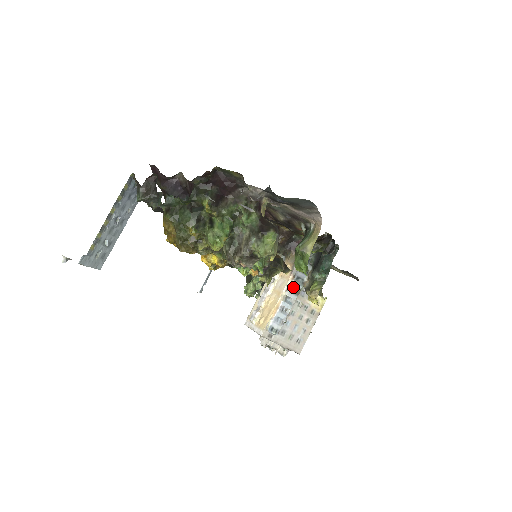
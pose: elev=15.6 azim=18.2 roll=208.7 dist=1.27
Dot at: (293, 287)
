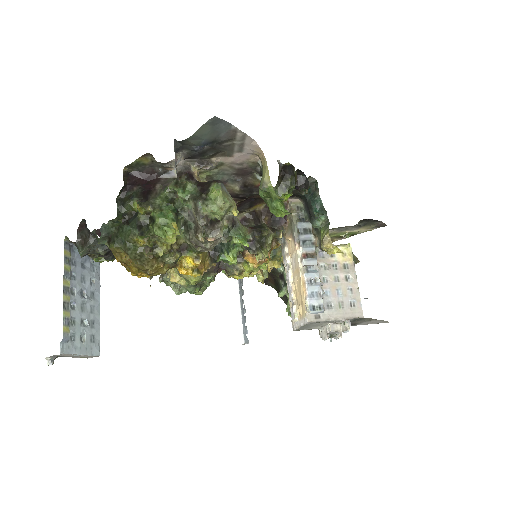
Dot at: (305, 253)
